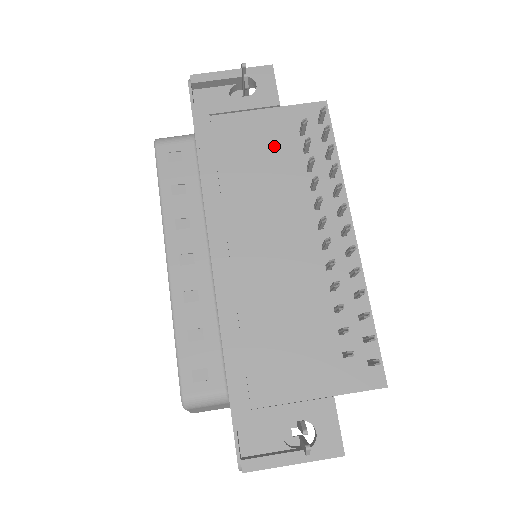
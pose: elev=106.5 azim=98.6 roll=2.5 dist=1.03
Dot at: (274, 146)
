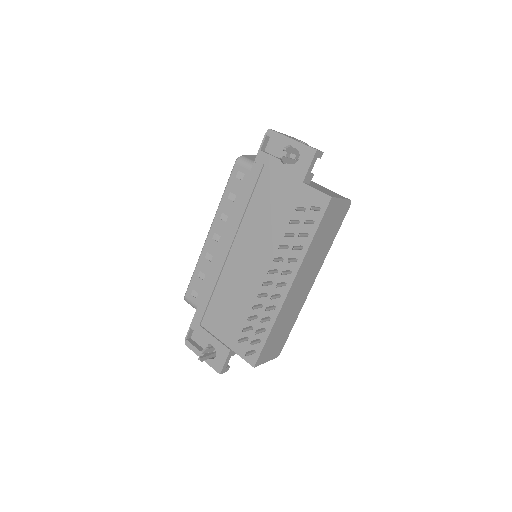
Dot at: (284, 207)
